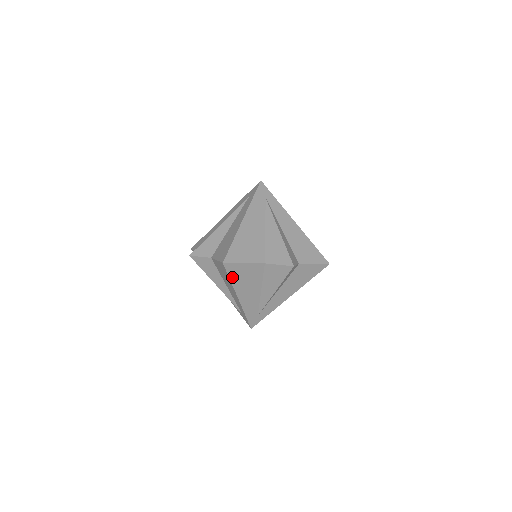
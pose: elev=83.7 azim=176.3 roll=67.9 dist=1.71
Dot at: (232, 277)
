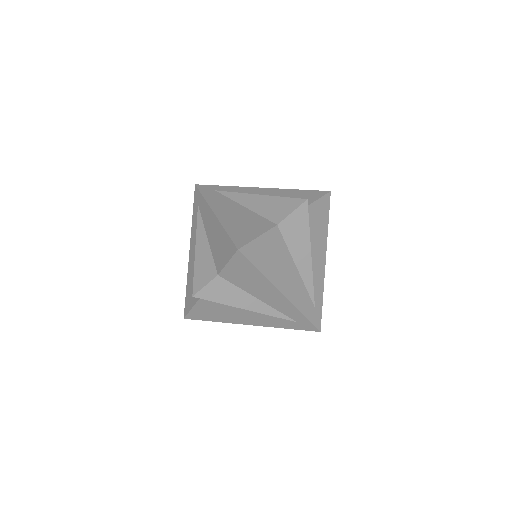
Dot at: (259, 266)
